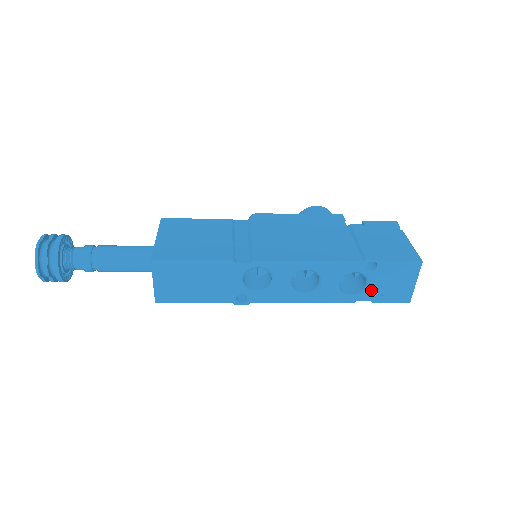
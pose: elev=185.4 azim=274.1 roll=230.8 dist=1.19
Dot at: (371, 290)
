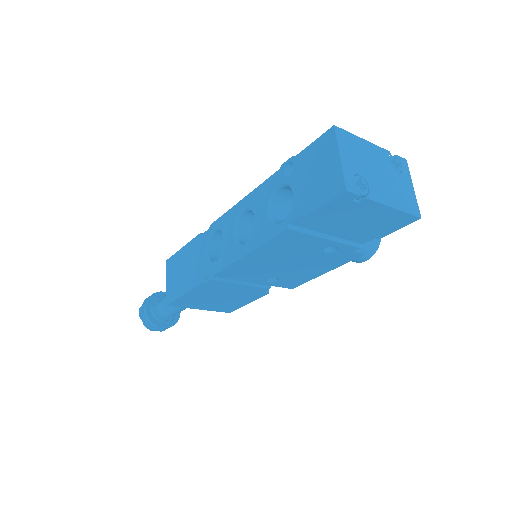
Dot at: (298, 200)
